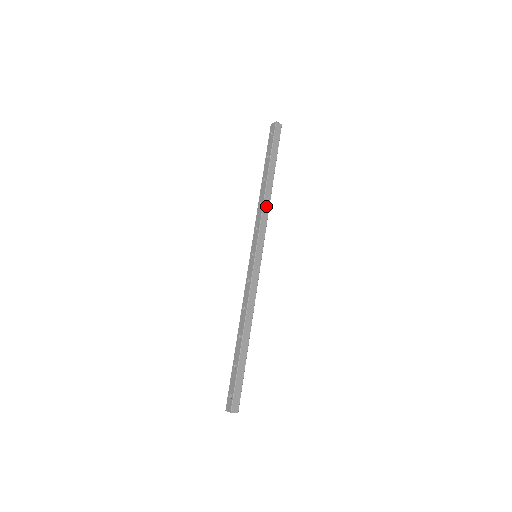
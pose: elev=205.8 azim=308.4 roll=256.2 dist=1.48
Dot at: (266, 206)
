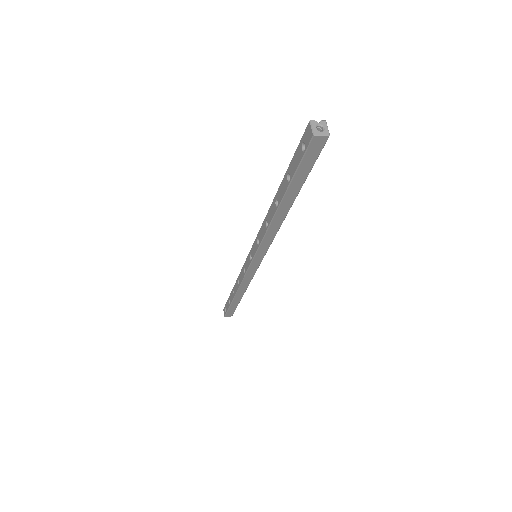
Dot at: (273, 230)
